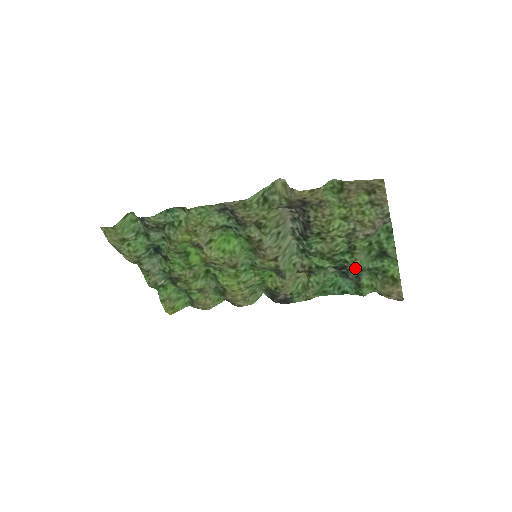
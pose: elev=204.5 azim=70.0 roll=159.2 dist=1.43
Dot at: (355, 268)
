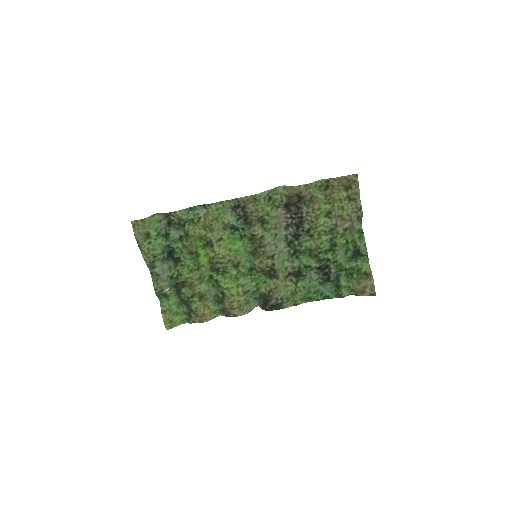
Dot at: (336, 266)
